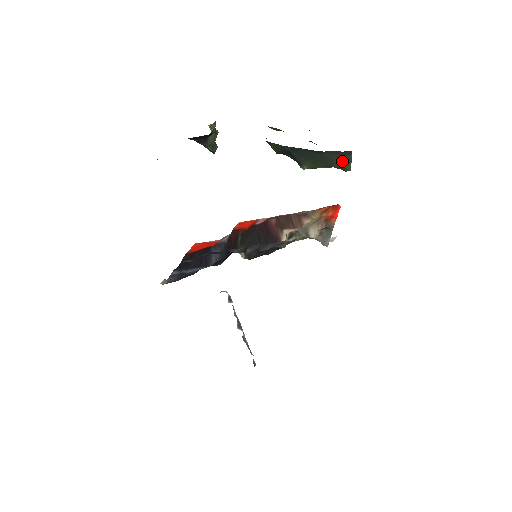
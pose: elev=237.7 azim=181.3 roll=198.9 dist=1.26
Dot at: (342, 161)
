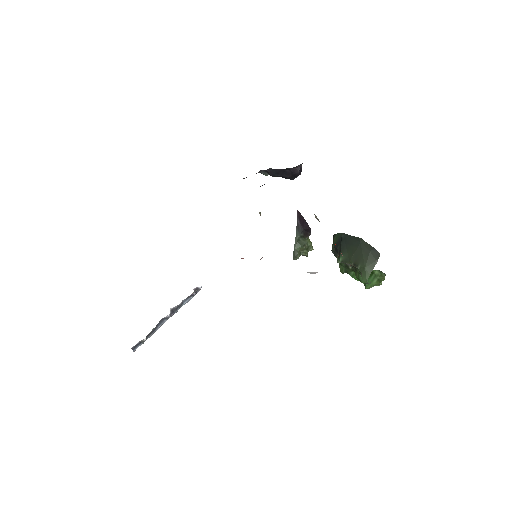
Dot at: (368, 261)
